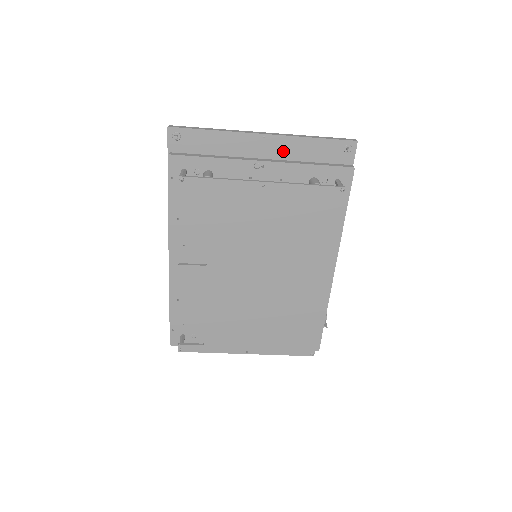
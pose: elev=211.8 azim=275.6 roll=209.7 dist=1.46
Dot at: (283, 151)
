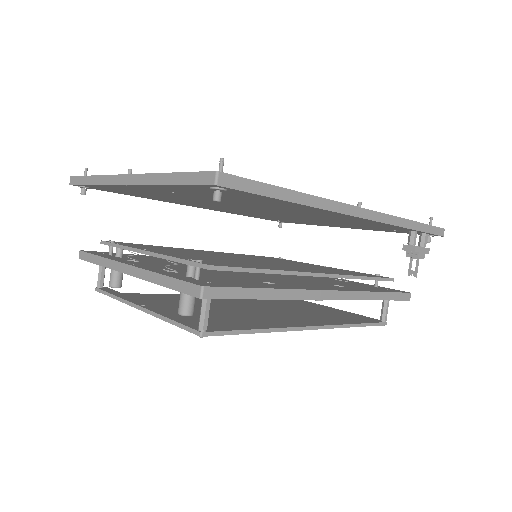
Dot at: (163, 189)
